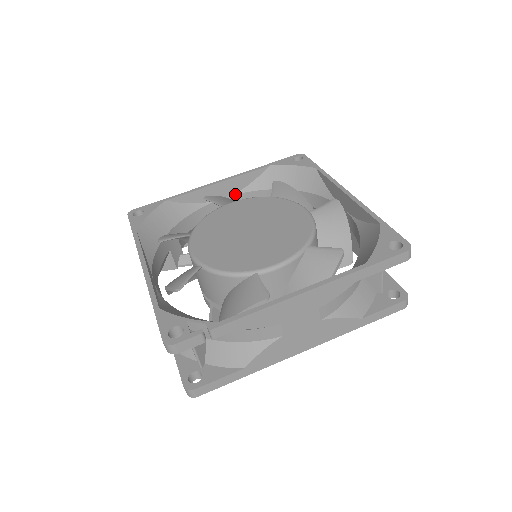
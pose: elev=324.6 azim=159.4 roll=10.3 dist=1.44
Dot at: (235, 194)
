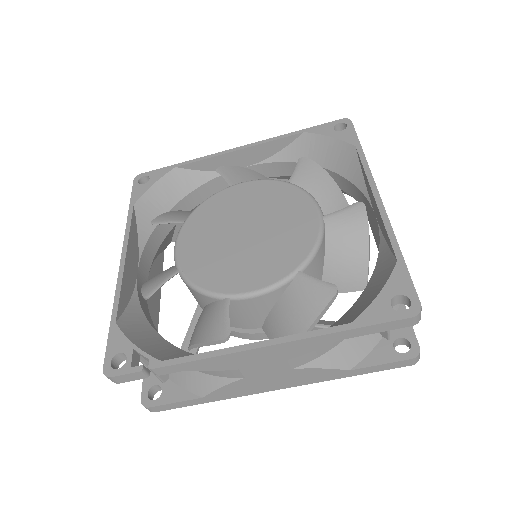
Dot at: (259, 163)
